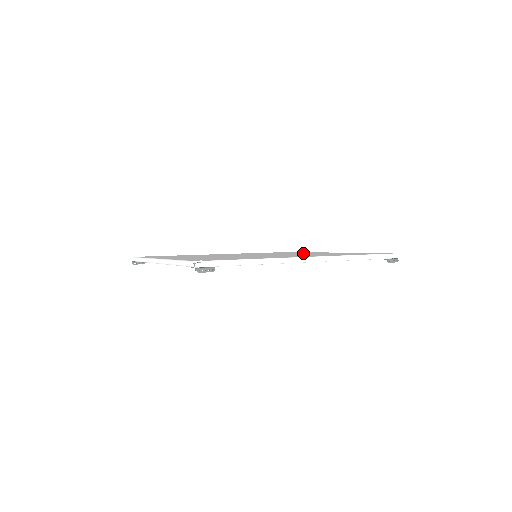
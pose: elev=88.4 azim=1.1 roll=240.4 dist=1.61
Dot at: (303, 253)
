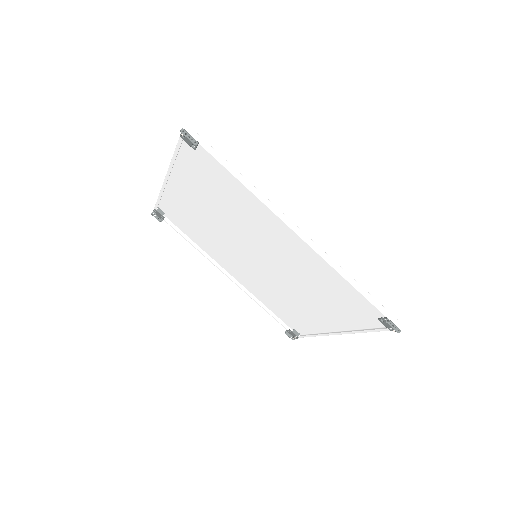
Dot at: (306, 301)
